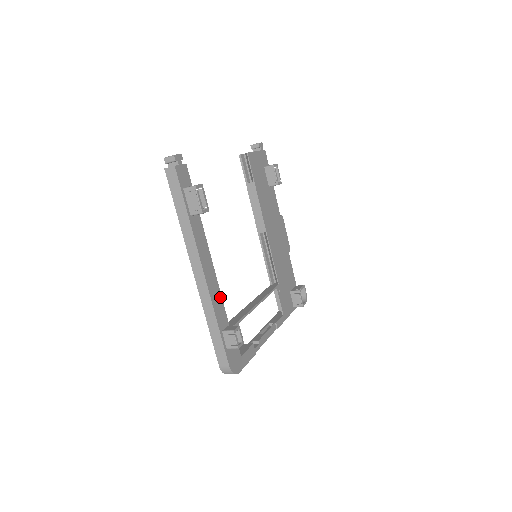
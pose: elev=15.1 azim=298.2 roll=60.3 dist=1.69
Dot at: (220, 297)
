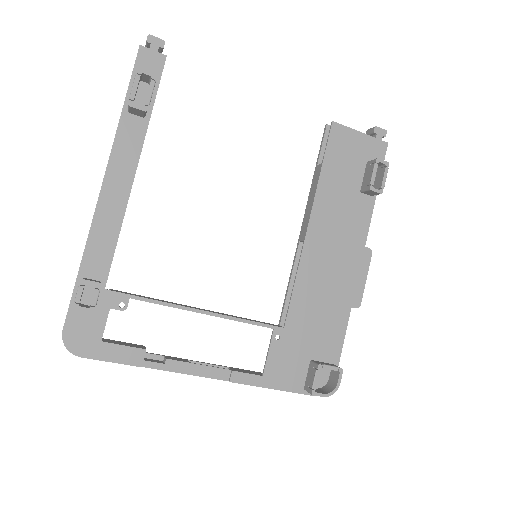
Dot at: (114, 238)
